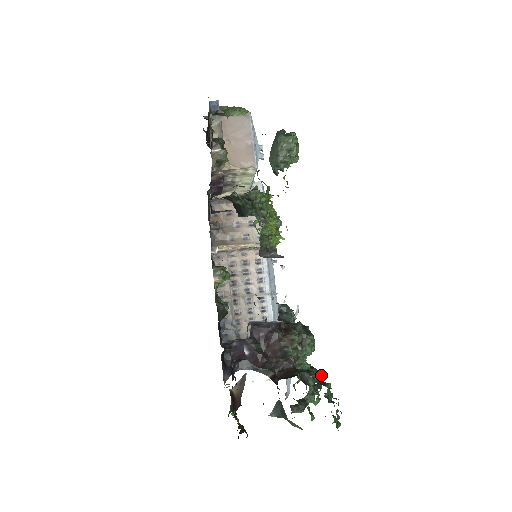
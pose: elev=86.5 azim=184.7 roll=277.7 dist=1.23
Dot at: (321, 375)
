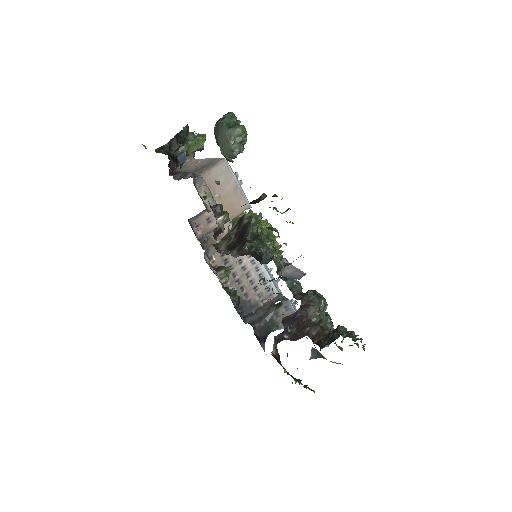
Dot at: (345, 328)
